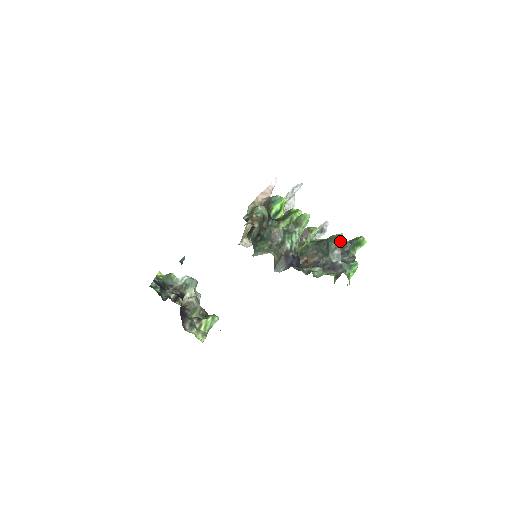
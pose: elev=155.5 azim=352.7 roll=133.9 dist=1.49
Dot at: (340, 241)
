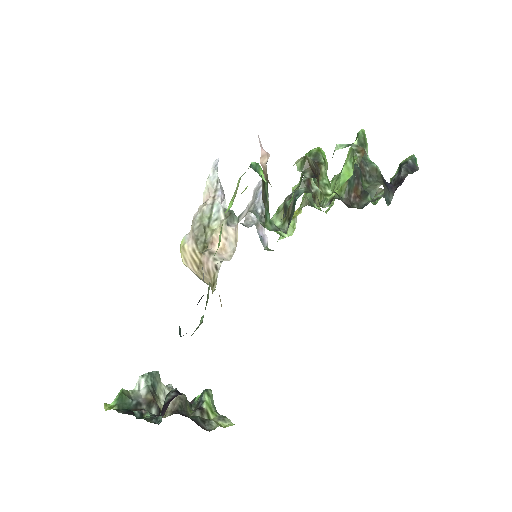
Dot at: occluded
